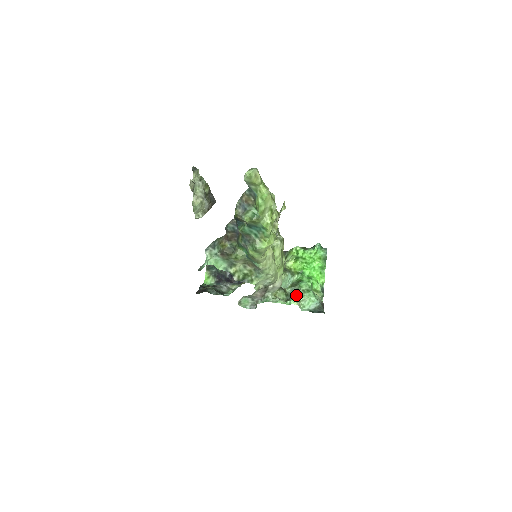
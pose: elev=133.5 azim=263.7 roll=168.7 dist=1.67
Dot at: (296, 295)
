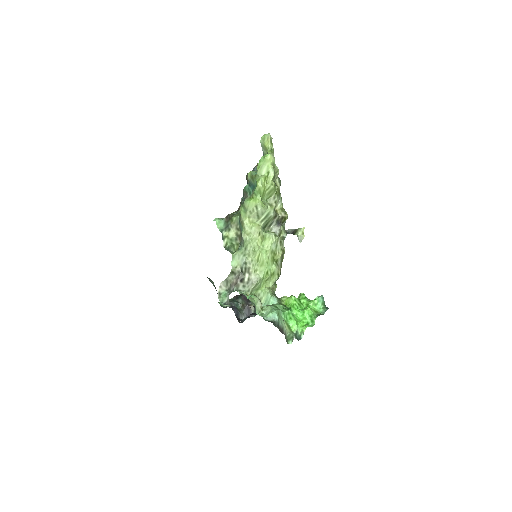
Dot at: occluded
